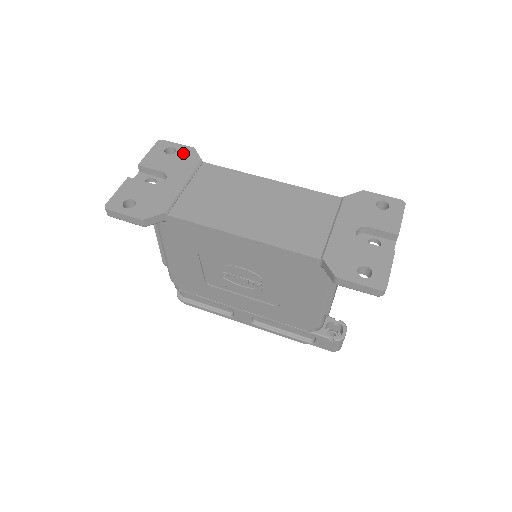
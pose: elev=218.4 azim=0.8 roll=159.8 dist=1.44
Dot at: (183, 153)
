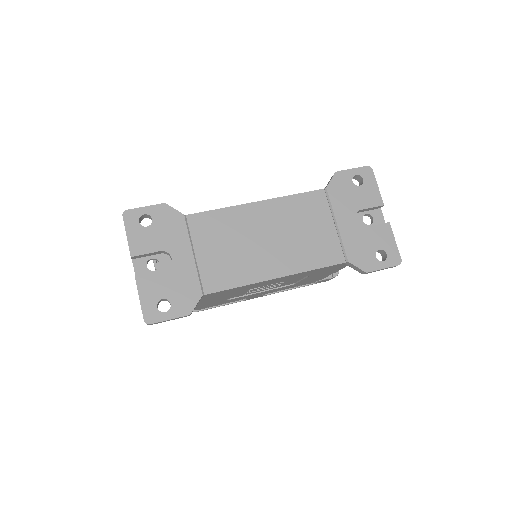
Dot at: (160, 216)
